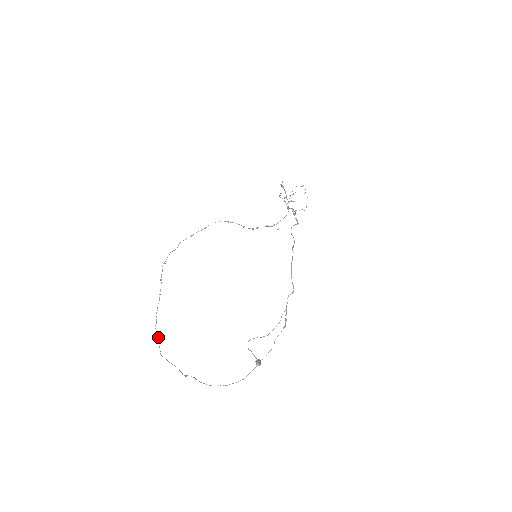
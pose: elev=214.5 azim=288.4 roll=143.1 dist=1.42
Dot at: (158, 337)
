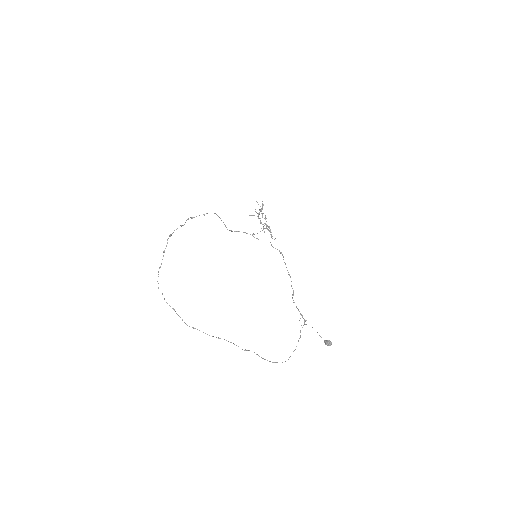
Dot at: (175, 311)
